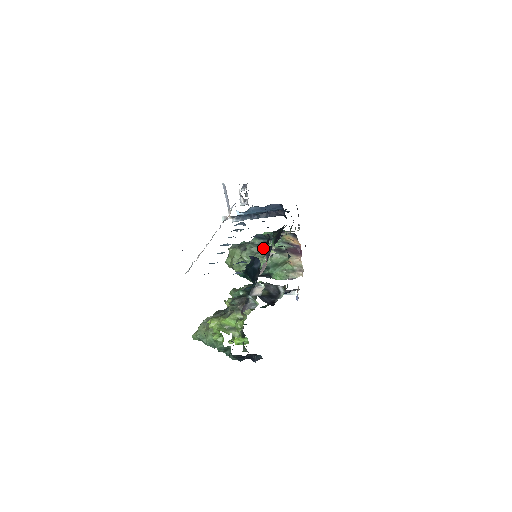
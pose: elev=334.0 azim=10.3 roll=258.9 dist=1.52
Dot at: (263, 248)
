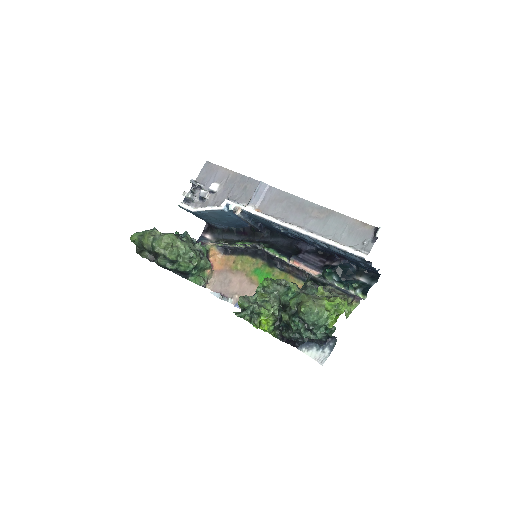
Dot at: occluded
